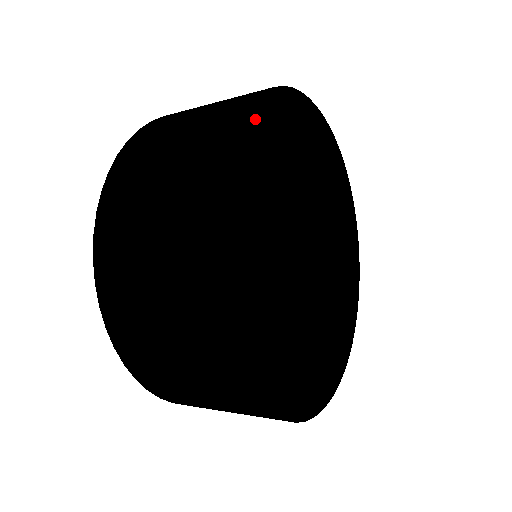
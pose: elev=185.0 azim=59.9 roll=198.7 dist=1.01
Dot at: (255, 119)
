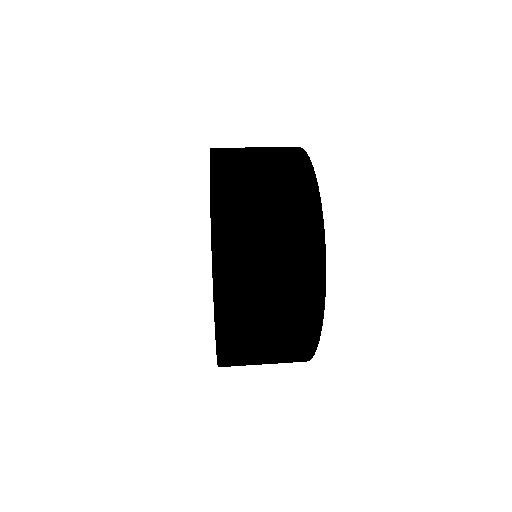
Dot at: occluded
